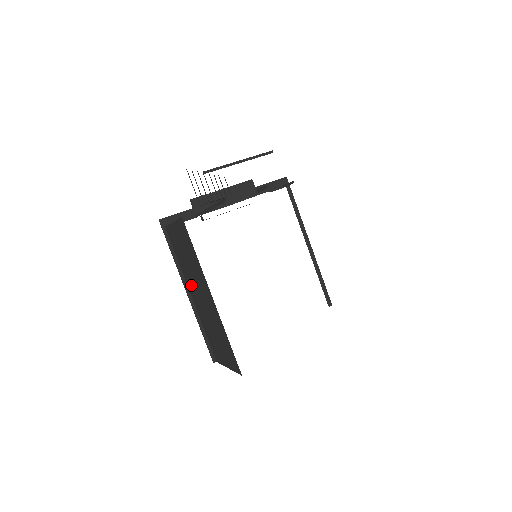
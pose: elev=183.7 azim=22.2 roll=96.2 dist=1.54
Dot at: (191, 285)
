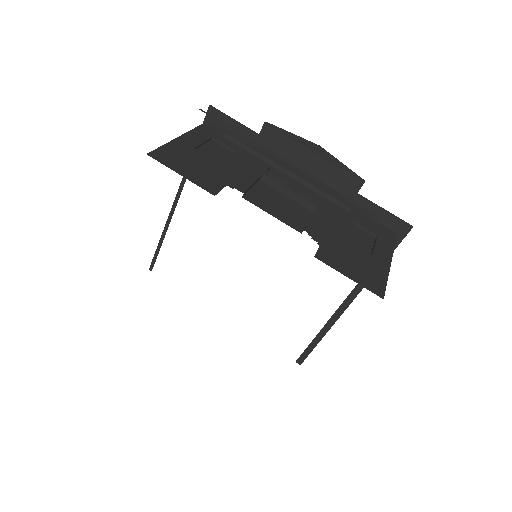
Dot at: occluded
